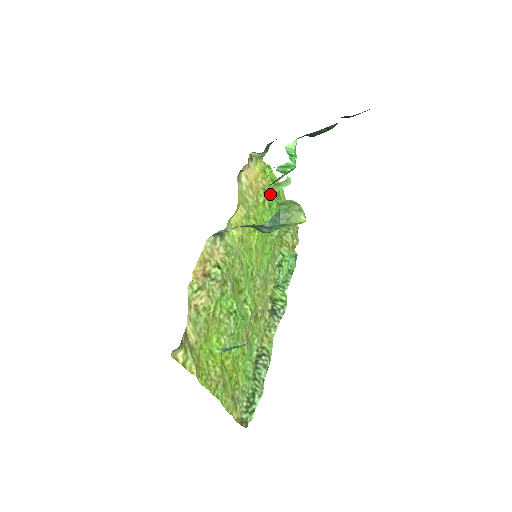
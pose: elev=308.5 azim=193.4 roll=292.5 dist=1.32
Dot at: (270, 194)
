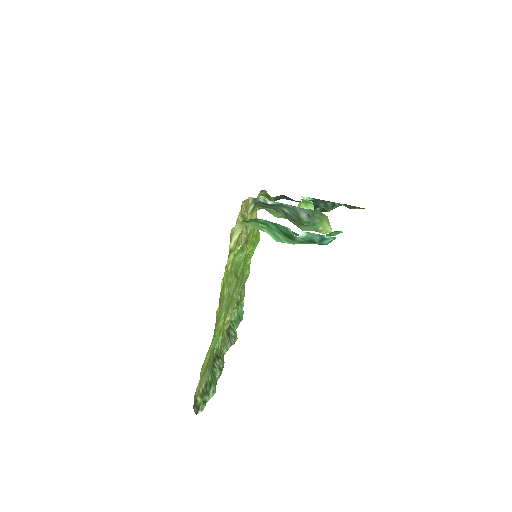
Dot at: occluded
